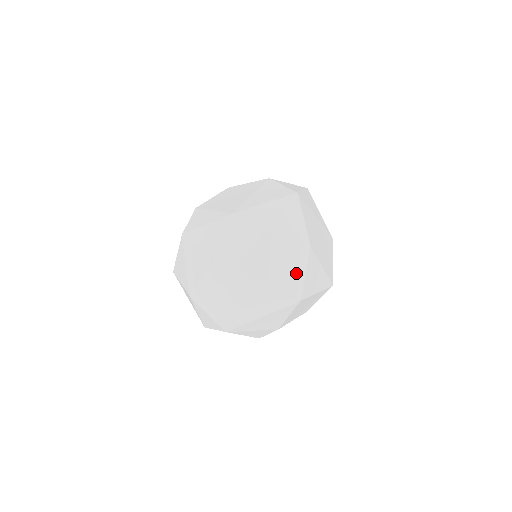
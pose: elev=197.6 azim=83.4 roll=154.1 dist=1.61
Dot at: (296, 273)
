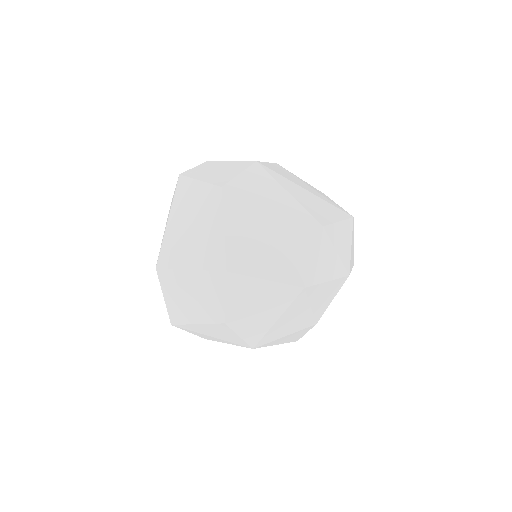
Dot at: (227, 173)
